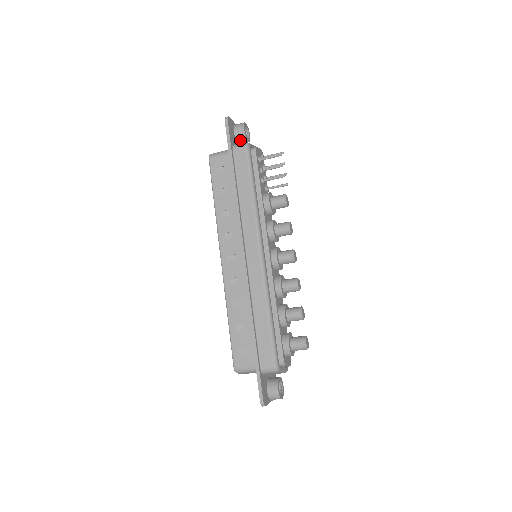
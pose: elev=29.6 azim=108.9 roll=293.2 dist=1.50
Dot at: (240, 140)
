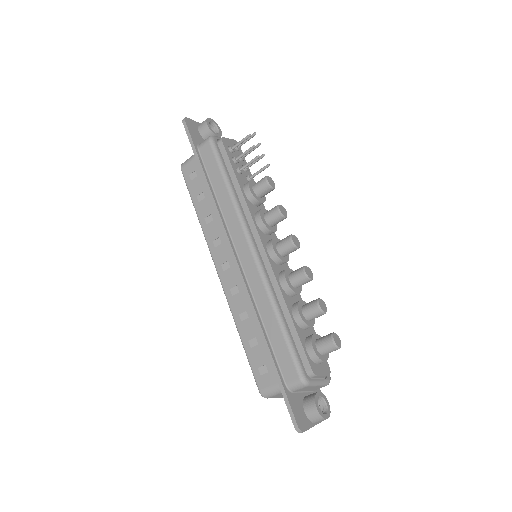
Dot at: occluded
